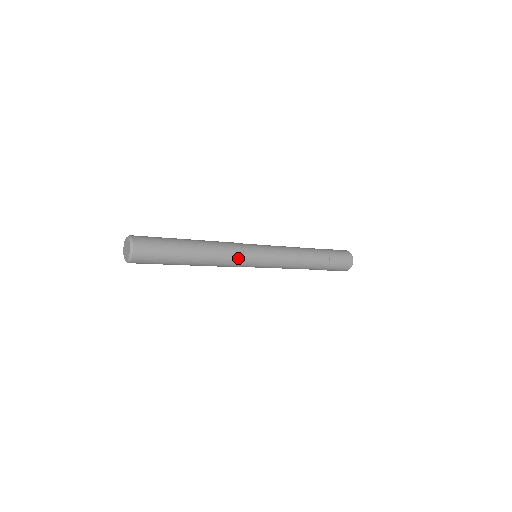
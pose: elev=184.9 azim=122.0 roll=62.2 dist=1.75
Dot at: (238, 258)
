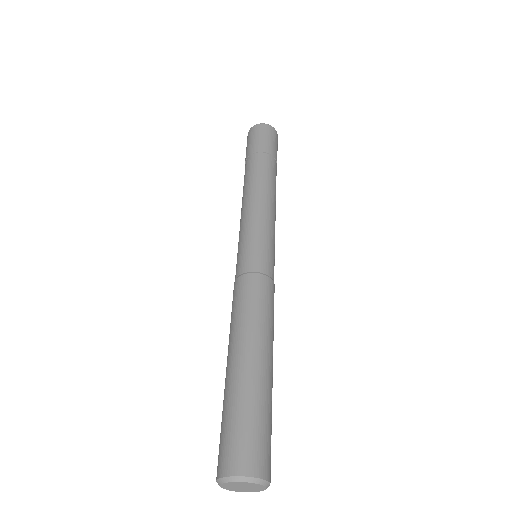
Dot at: occluded
